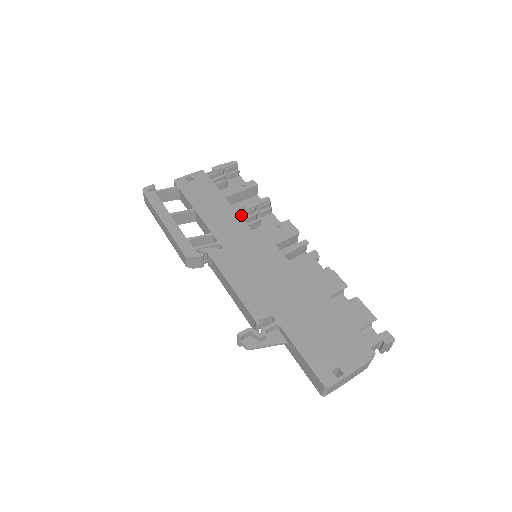
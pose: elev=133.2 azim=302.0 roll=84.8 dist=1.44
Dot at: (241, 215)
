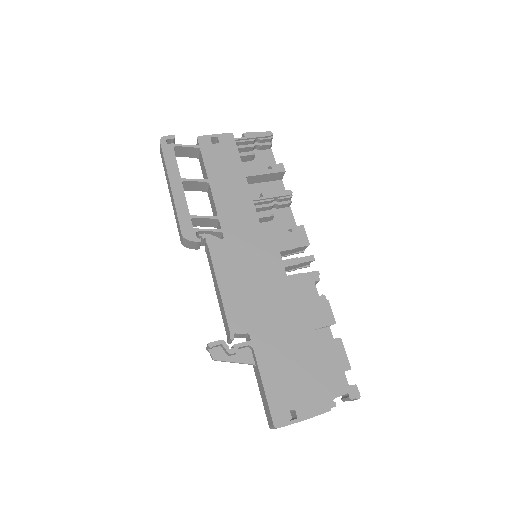
Dot at: (256, 203)
